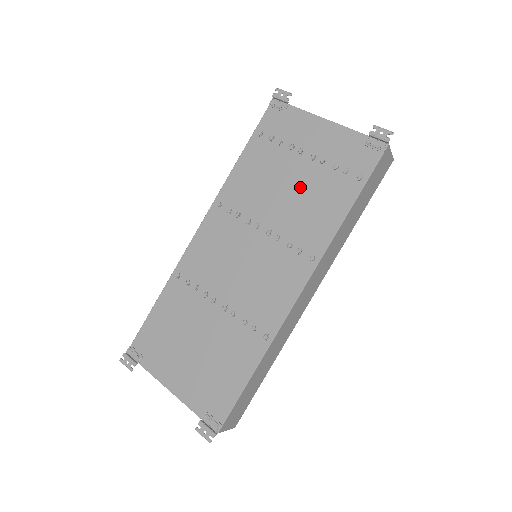
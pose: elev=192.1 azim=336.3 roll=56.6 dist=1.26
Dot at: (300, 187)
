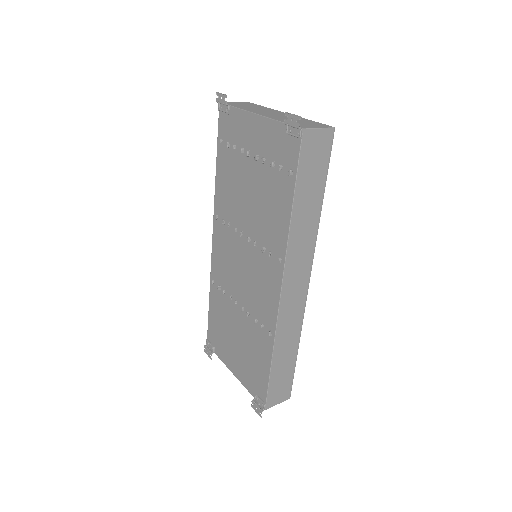
Dot at: (256, 191)
